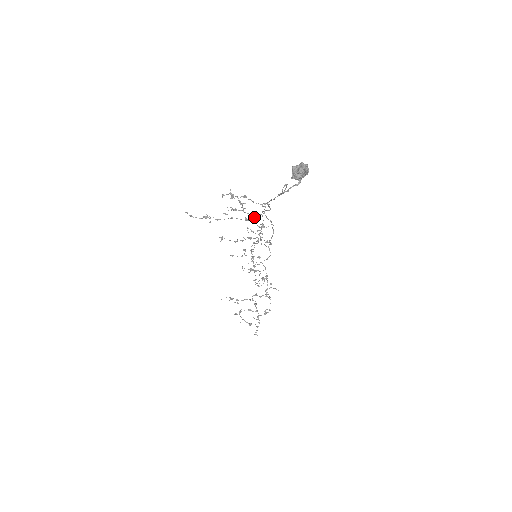
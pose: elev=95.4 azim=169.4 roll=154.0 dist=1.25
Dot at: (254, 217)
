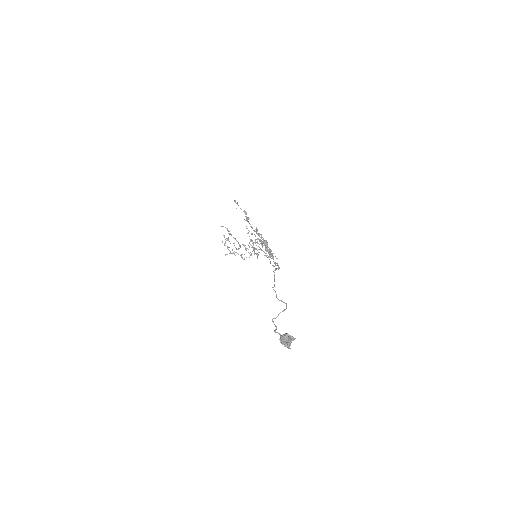
Dot at: occluded
